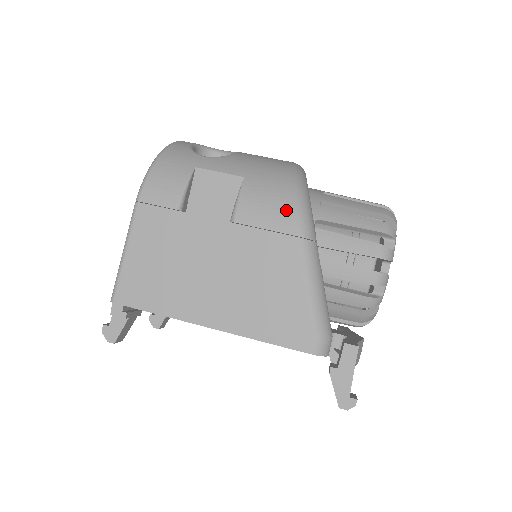
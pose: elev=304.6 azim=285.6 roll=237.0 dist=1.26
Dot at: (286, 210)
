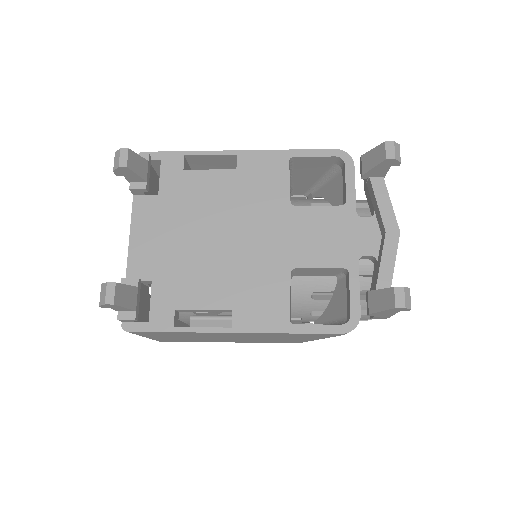
Dot at: occluded
